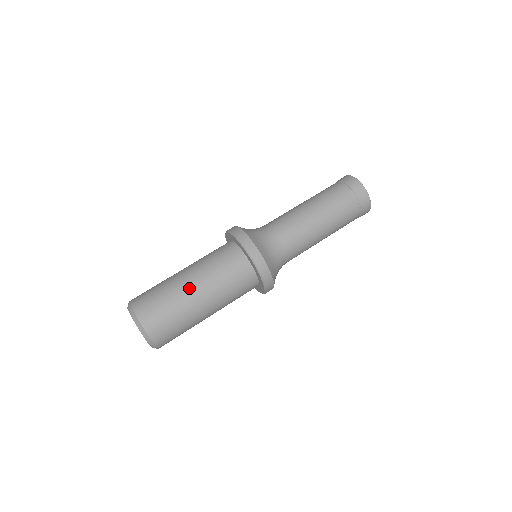
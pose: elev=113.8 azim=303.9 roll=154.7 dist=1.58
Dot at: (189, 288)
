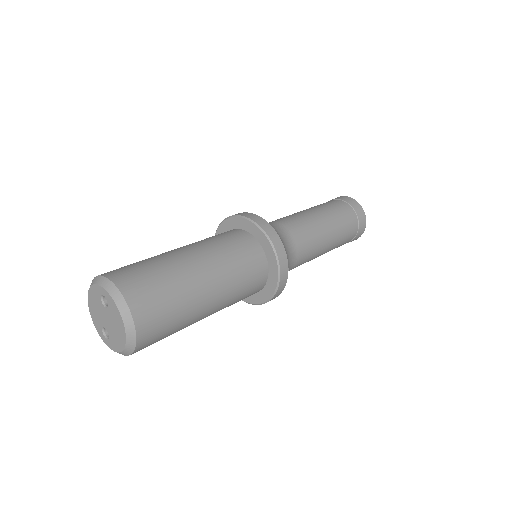
Dot at: (181, 253)
